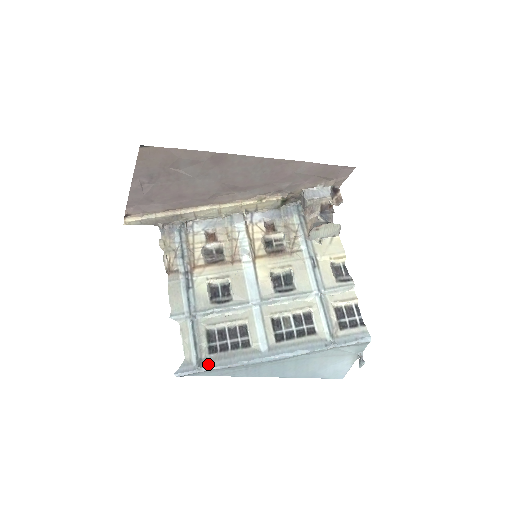
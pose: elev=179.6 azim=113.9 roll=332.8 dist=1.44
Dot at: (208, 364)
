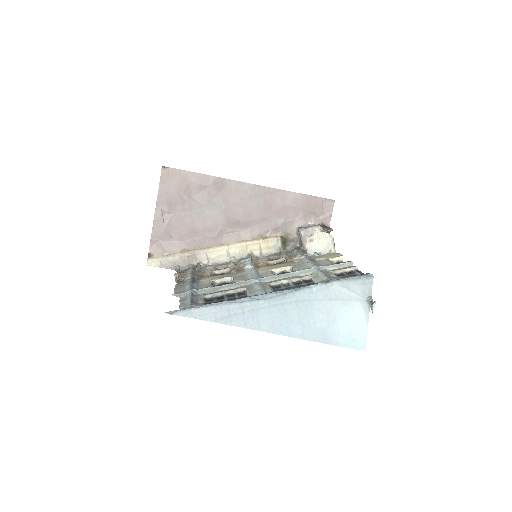
Dot at: (202, 305)
